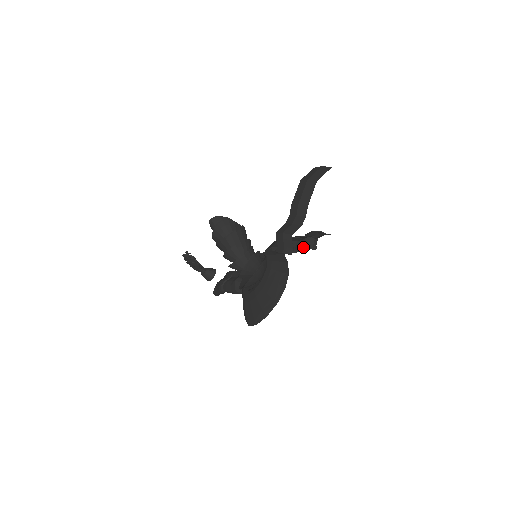
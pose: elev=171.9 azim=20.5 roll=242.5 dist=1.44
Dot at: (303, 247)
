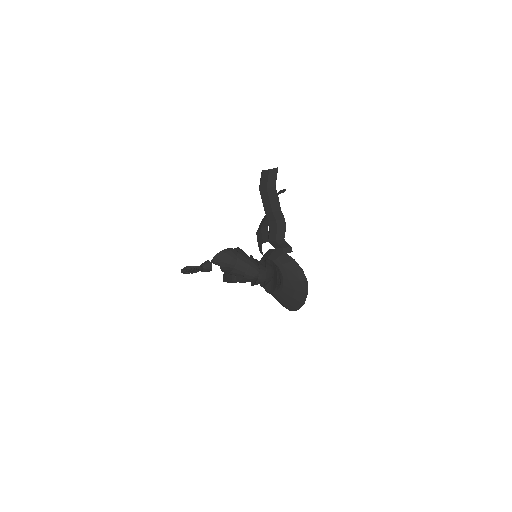
Dot at: occluded
